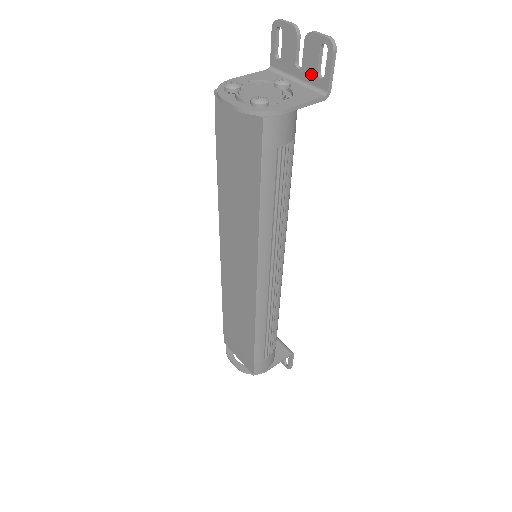
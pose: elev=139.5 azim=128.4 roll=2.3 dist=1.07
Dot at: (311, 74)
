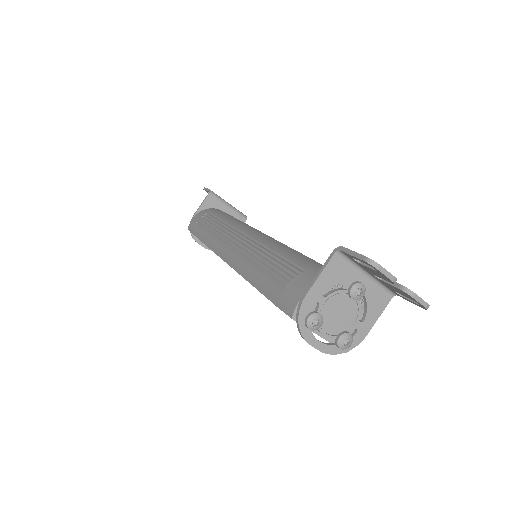
Dot at: (388, 287)
